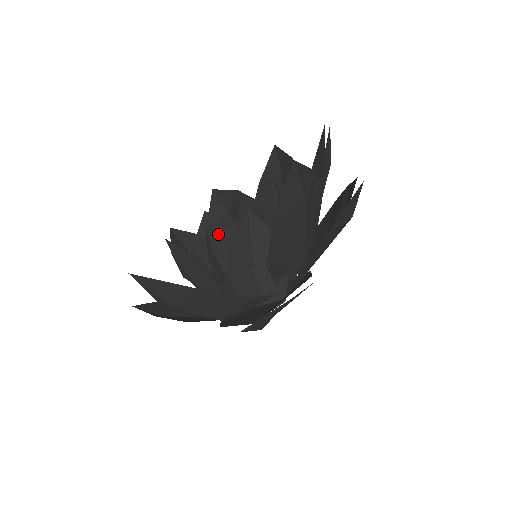
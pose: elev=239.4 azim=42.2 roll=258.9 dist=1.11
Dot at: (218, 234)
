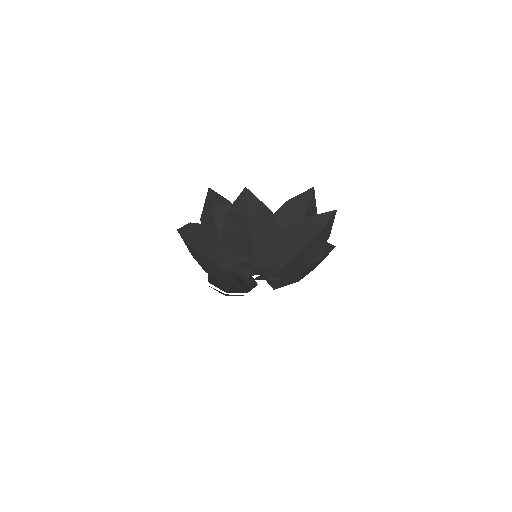
Dot at: occluded
